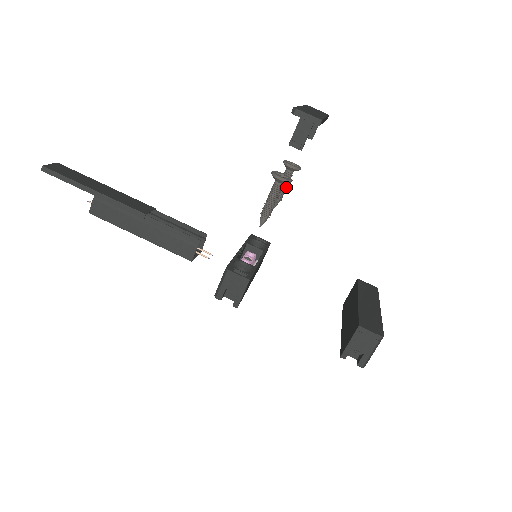
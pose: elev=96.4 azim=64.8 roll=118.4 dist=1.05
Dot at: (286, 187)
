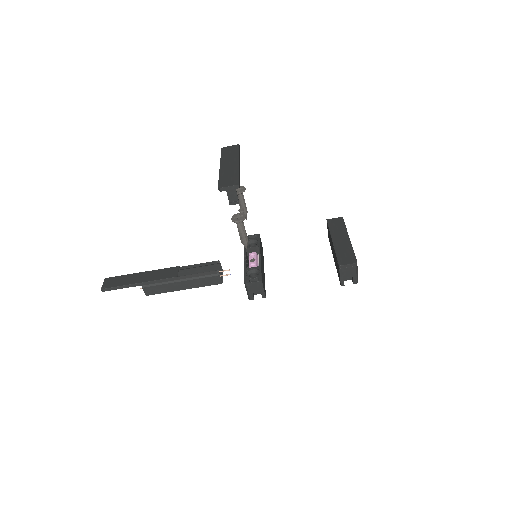
Dot at: (245, 204)
